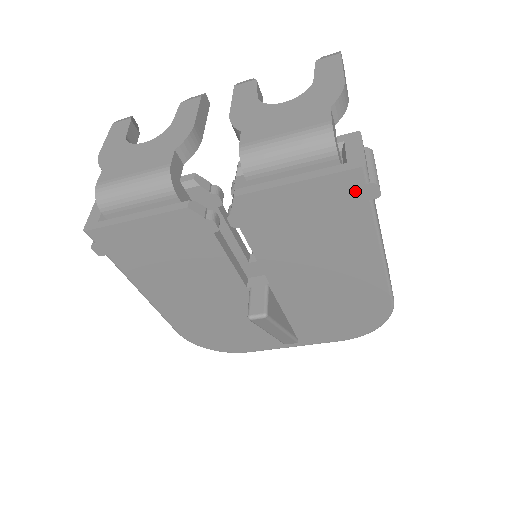
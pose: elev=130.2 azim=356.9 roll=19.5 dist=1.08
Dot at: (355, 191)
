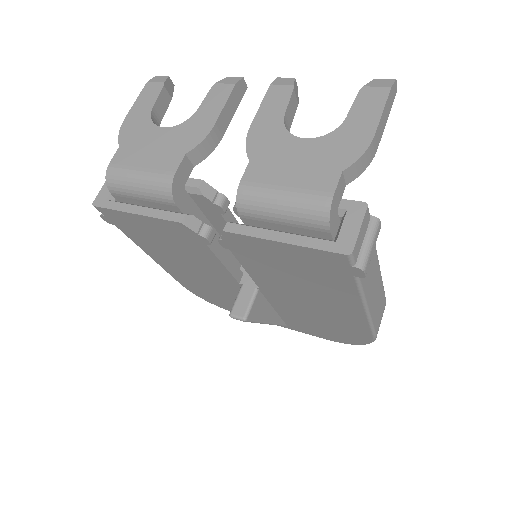
Dot at: (340, 266)
